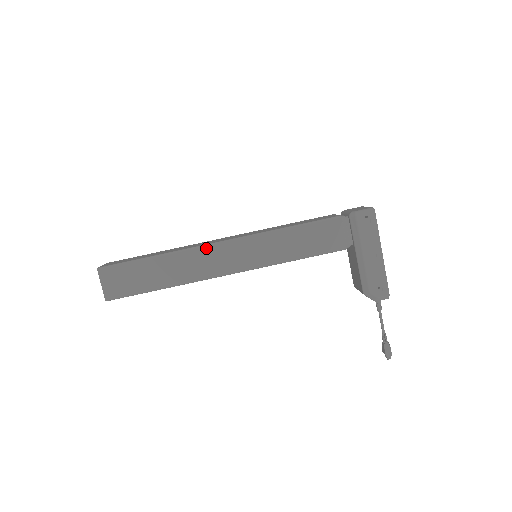
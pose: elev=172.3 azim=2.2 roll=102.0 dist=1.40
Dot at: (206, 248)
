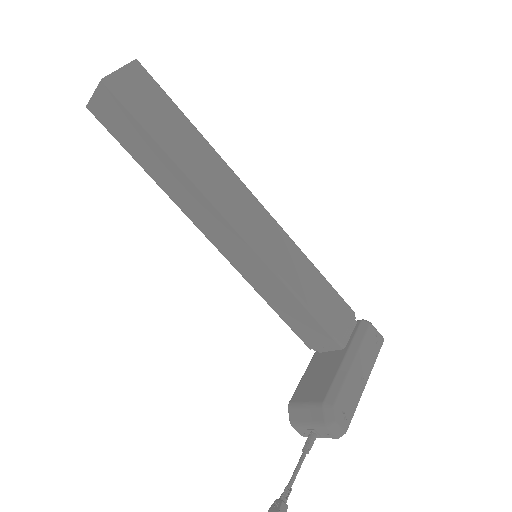
Dot at: (242, 185)
